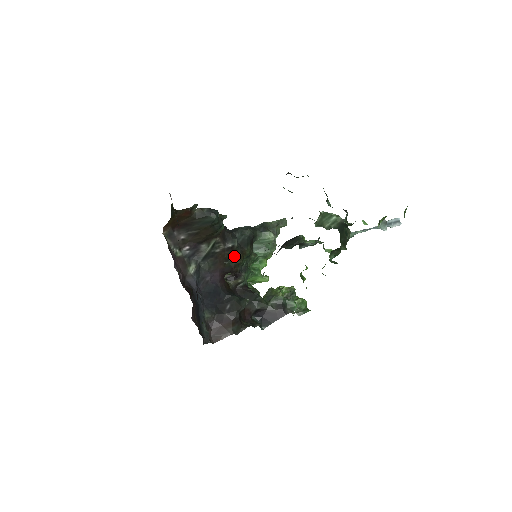
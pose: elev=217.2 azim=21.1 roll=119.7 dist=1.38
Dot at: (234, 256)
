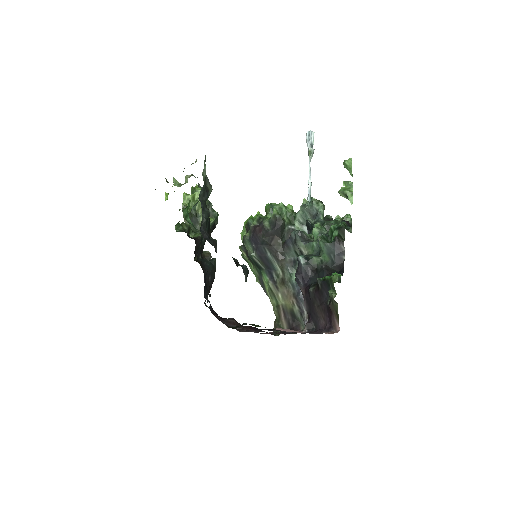
Dot at: occluded
